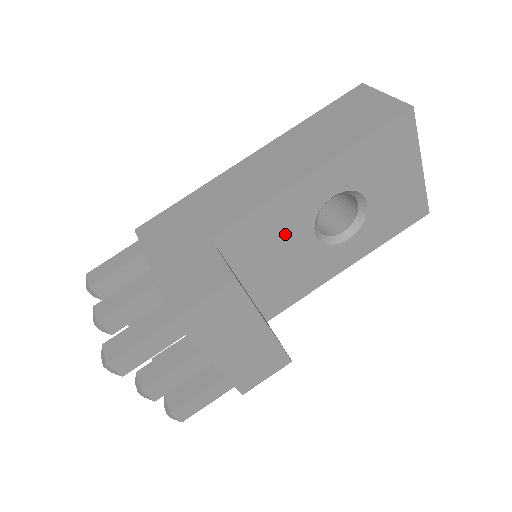
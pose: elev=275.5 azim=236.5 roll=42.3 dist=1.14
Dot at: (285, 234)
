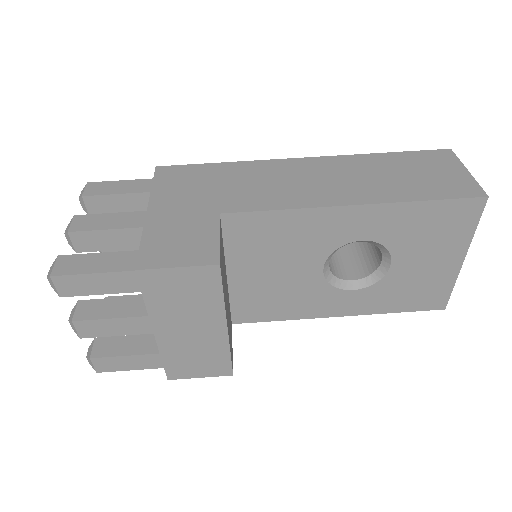
Dot at: (294, 250)
